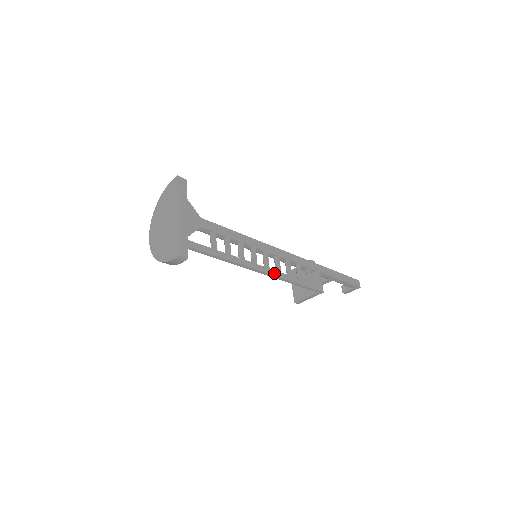
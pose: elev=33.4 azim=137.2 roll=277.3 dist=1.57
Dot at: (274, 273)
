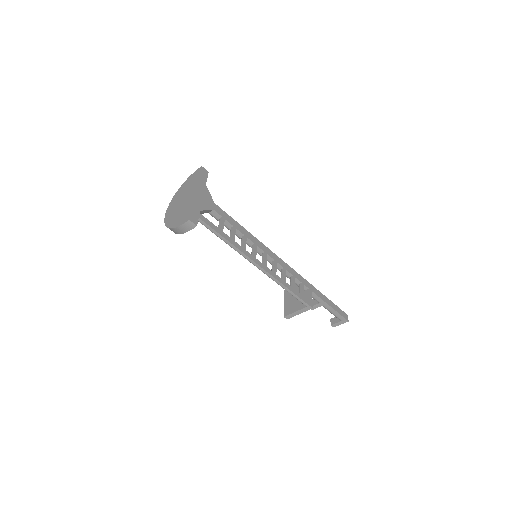
Dot at: (270, 272)
